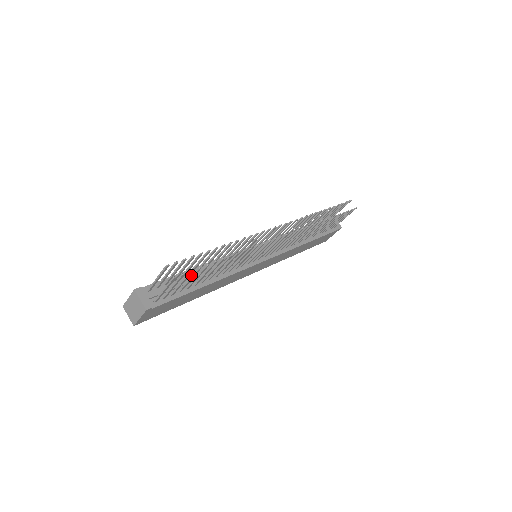
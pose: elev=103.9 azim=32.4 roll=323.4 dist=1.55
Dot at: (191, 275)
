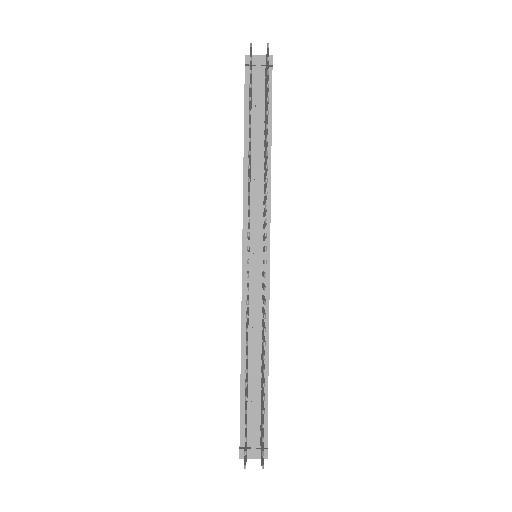
Dot at: (248, 377)
